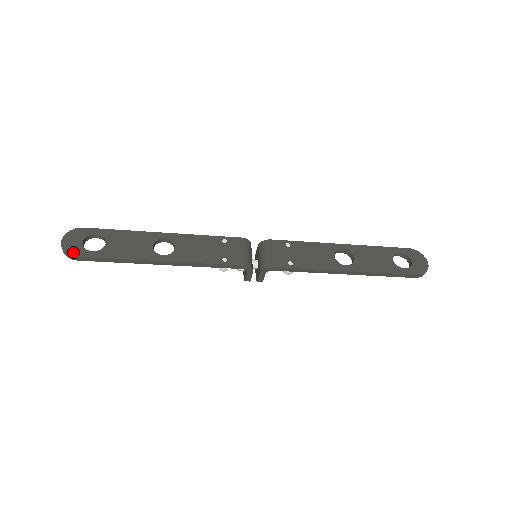
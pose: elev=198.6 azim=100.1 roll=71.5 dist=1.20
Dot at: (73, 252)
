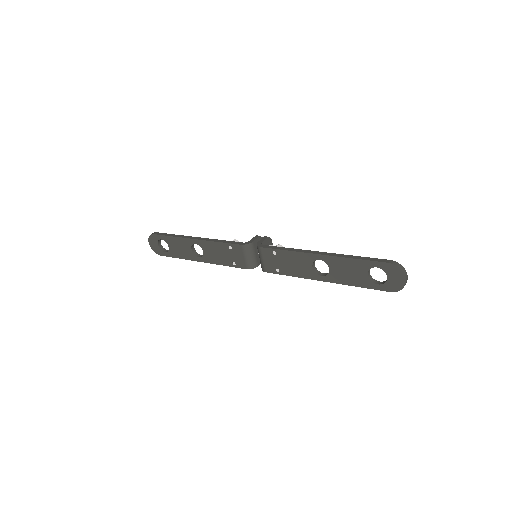
Dot at: (157, 252)
